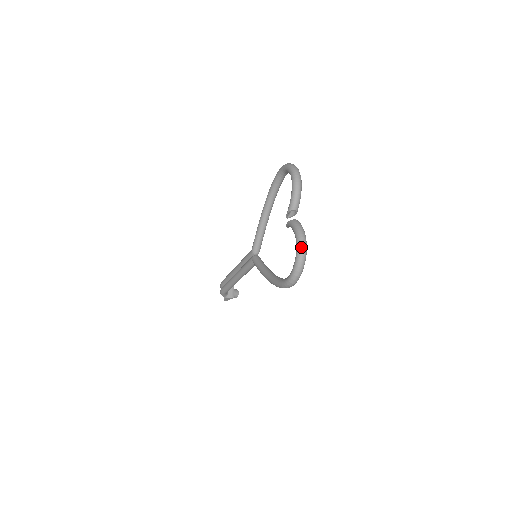
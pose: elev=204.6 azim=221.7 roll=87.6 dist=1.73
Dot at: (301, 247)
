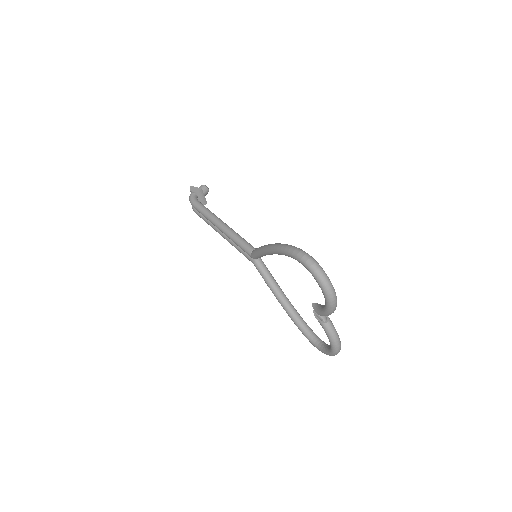
Dot at: (337, 353)
